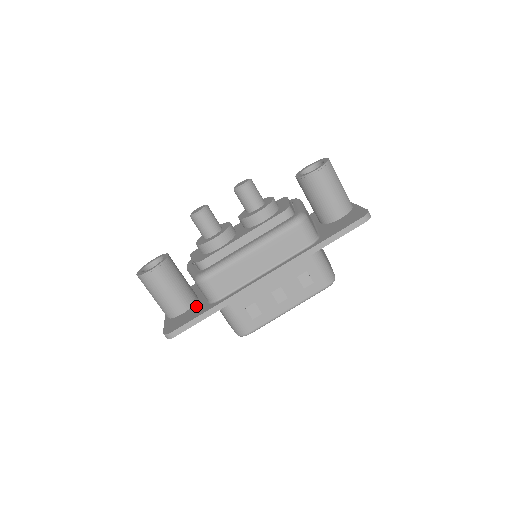
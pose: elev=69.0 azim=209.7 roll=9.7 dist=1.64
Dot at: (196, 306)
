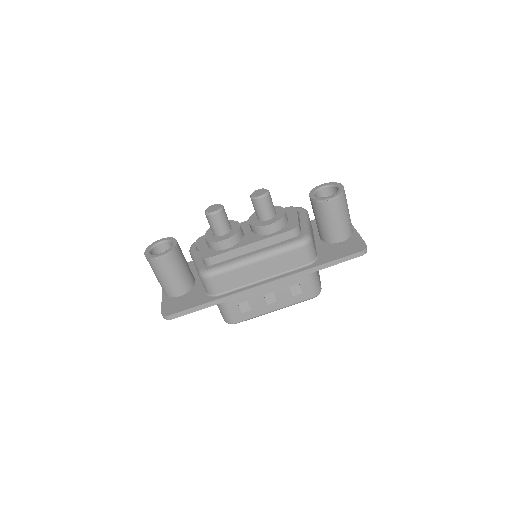
Dot at: (194, 292)
